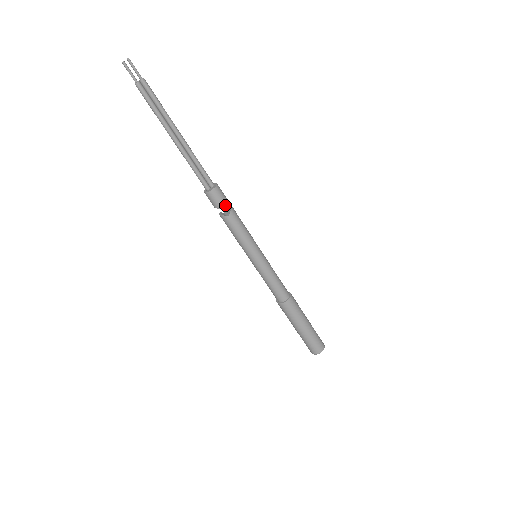
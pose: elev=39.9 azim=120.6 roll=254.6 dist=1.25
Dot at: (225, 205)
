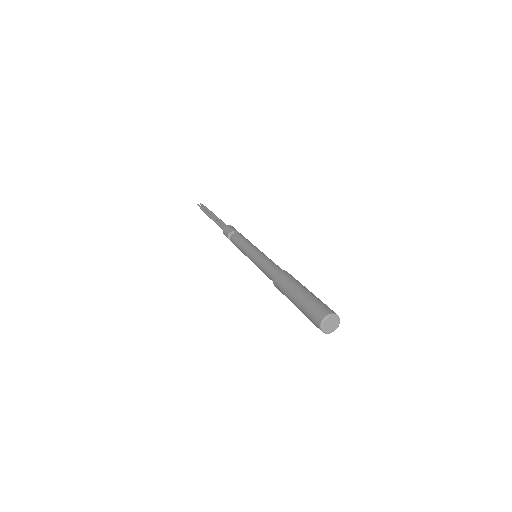
Dot at: (235, 230)
